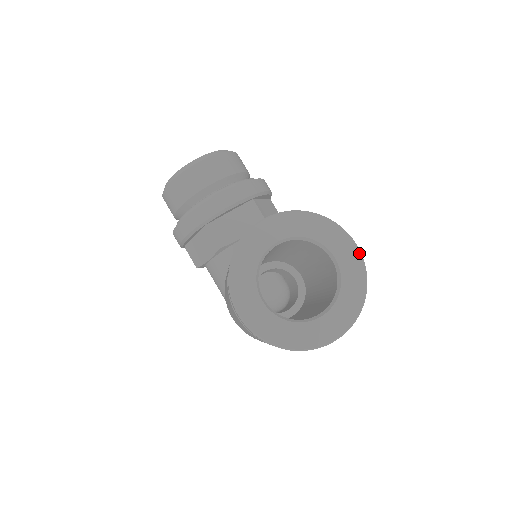
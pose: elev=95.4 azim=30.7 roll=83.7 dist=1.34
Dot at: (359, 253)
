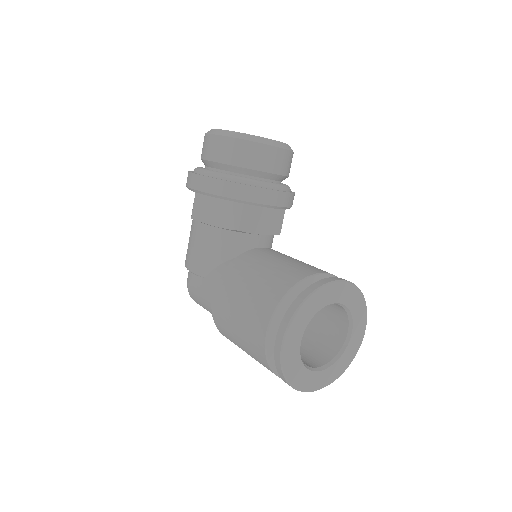
Dot at: (362, 340)
